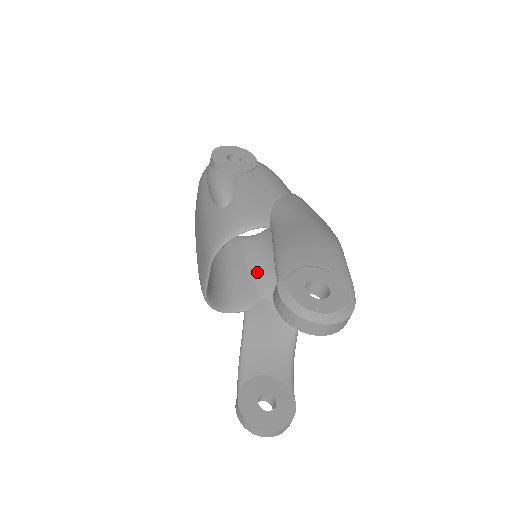
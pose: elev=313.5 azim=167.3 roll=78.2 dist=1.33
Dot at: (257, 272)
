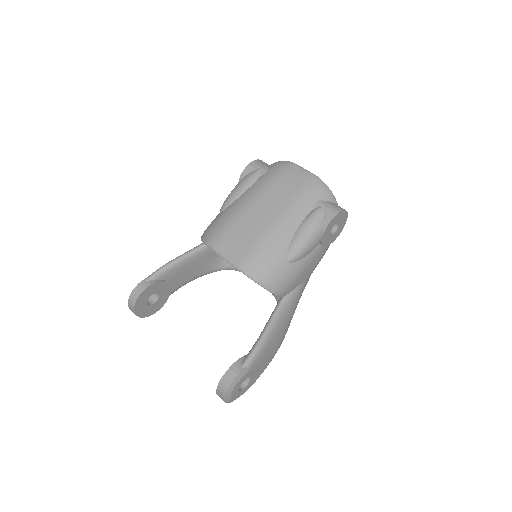
Dot at: occluded
